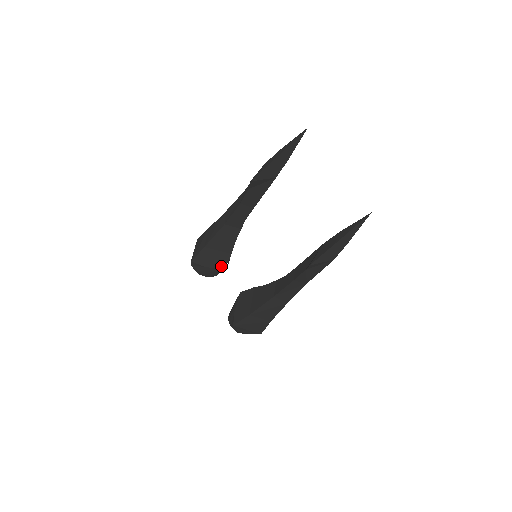
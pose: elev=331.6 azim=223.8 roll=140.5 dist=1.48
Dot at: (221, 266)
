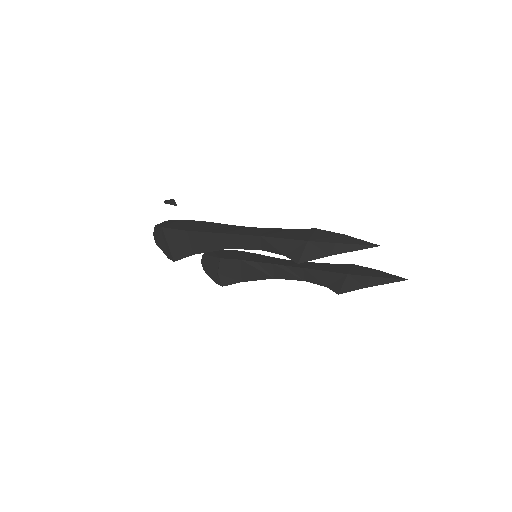
Dot at: occluded
